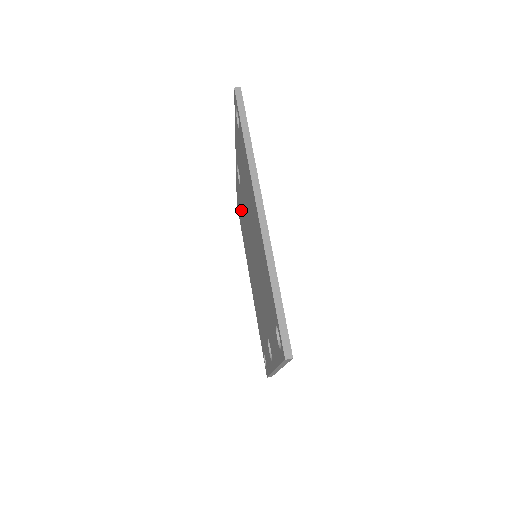
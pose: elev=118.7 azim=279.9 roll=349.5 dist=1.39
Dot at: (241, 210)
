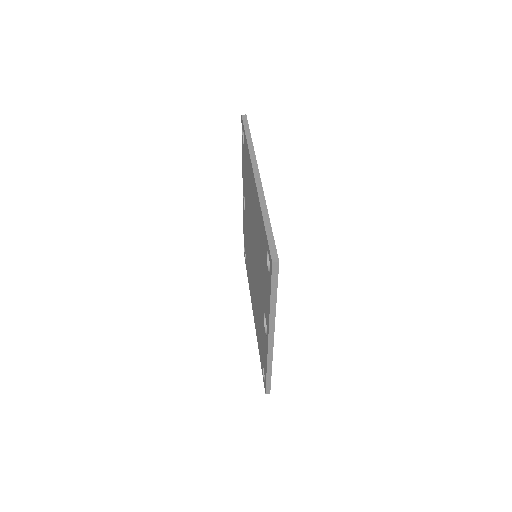
Dot at: (246, 241)
